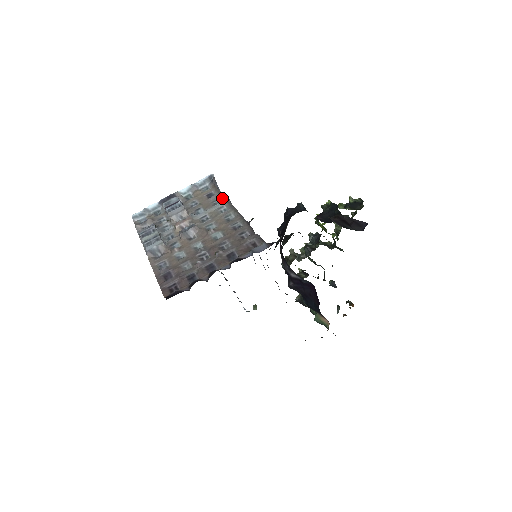
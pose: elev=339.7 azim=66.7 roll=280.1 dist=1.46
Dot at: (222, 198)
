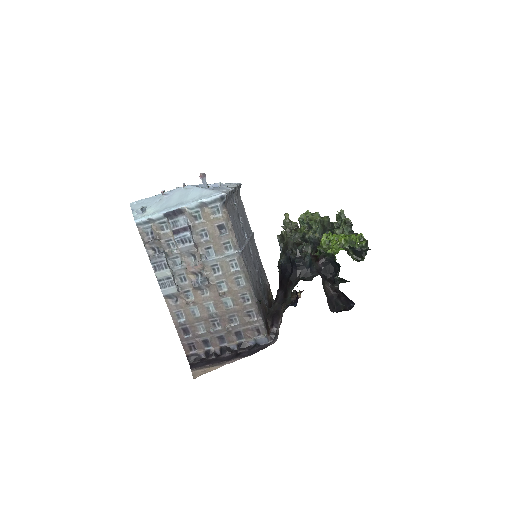
Dot at: (234, 245)
